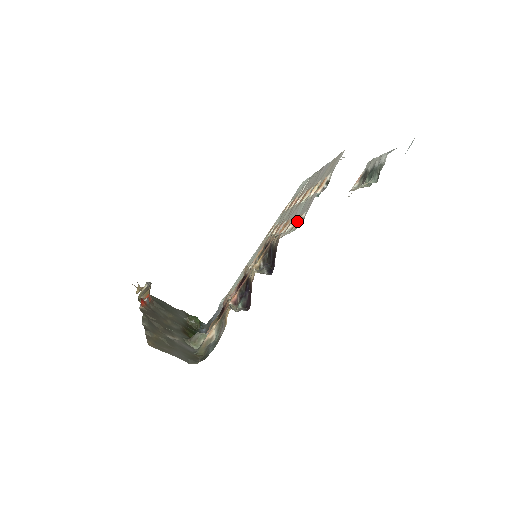
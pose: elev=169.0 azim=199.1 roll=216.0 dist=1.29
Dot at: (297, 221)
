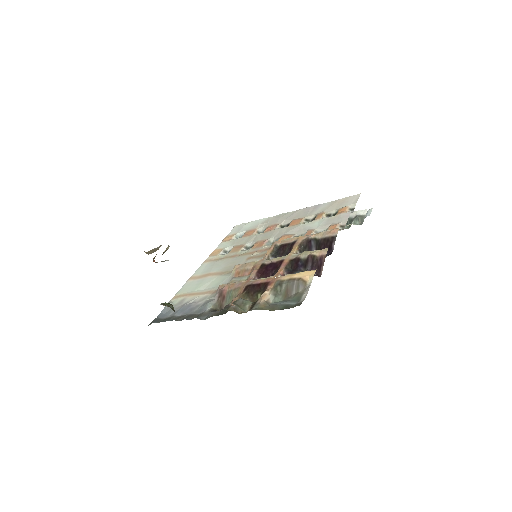
Dot at: (337, 226)
